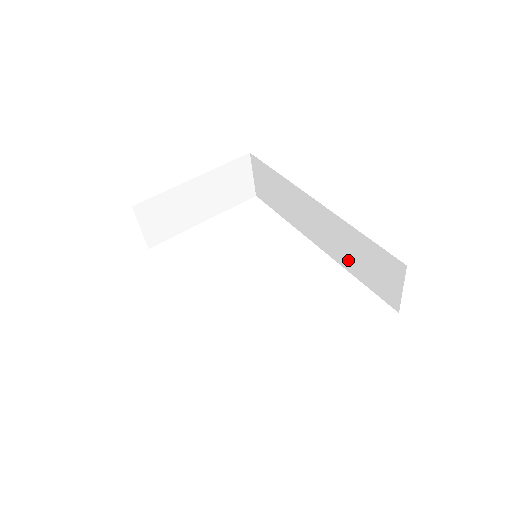
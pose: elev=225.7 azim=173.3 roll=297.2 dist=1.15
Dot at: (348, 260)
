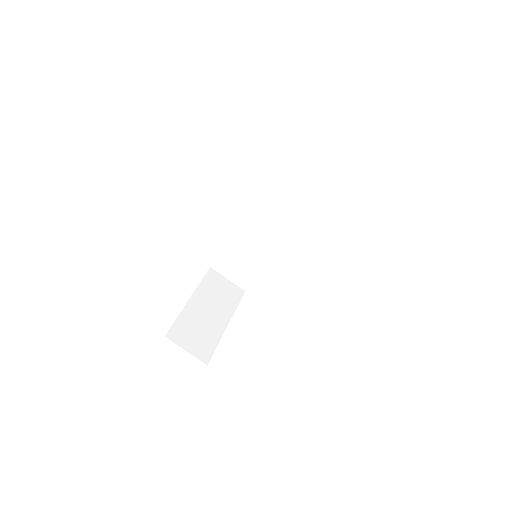
Dot at: (304, 206)
